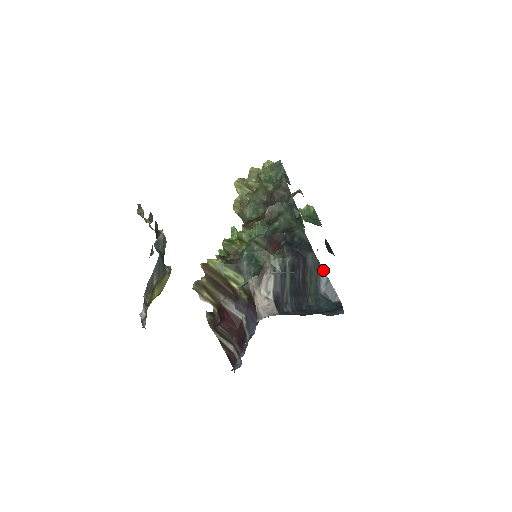
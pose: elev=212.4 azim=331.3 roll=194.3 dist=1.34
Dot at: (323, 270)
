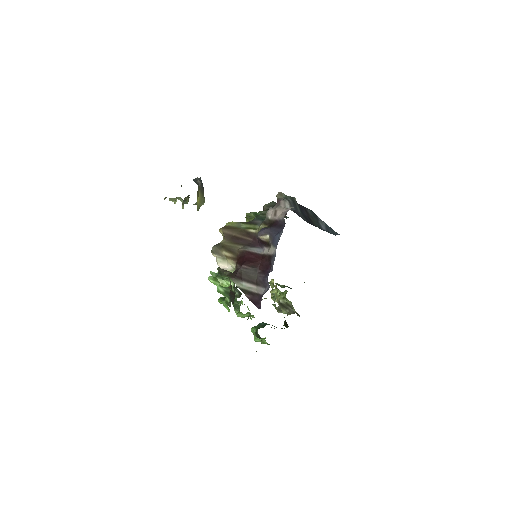
Dot at: (320, 219)
